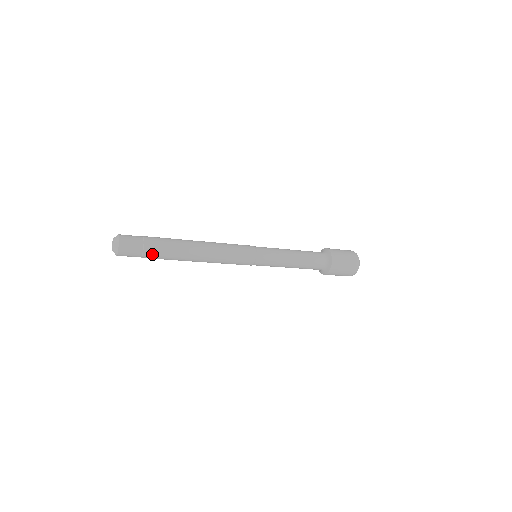
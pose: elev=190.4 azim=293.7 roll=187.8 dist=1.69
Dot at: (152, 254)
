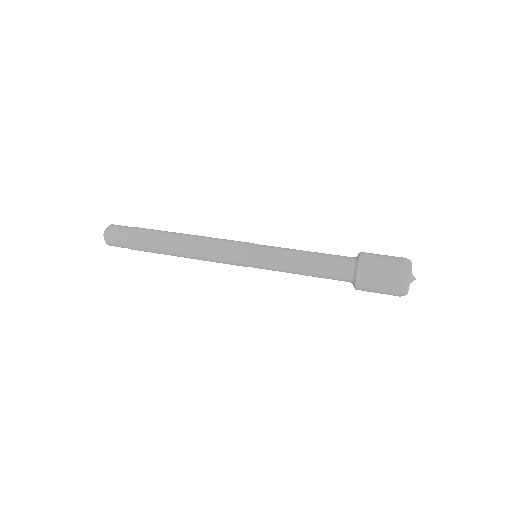
Dot at: occluded
